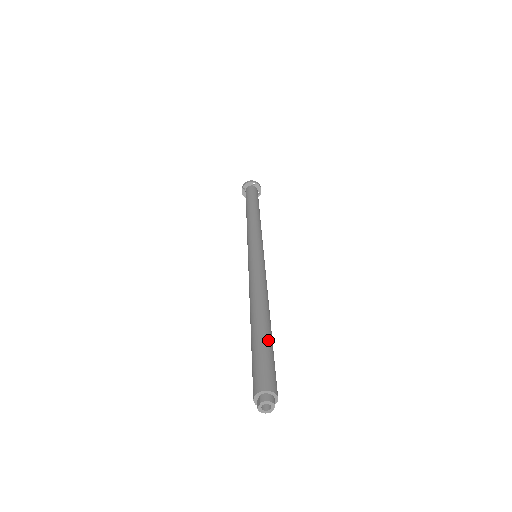
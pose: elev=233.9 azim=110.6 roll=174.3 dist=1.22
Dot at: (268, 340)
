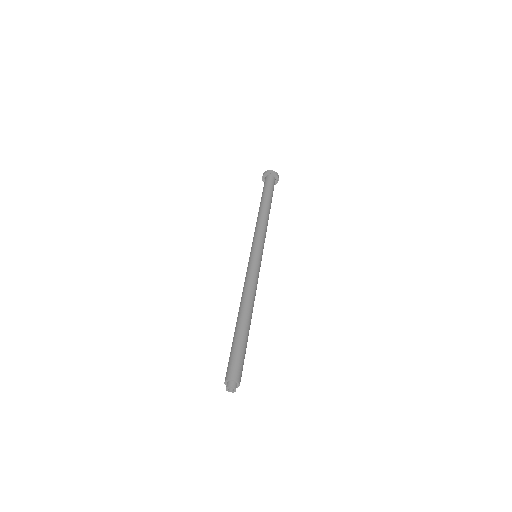
Dot at: (242, 339)
